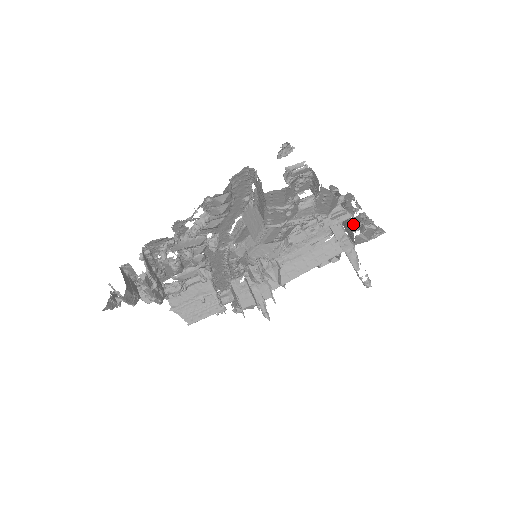
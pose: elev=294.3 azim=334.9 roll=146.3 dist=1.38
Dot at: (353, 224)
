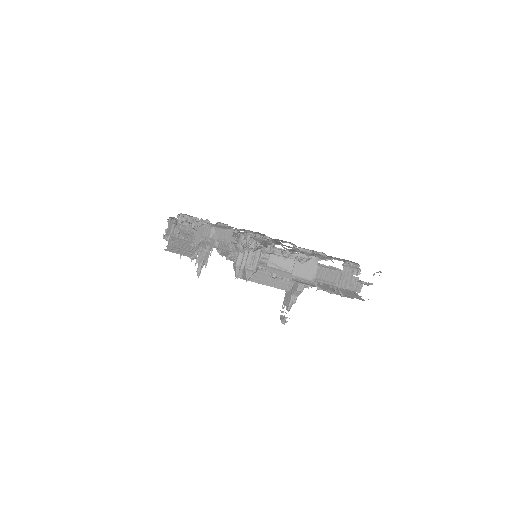
Dot at: occluded
